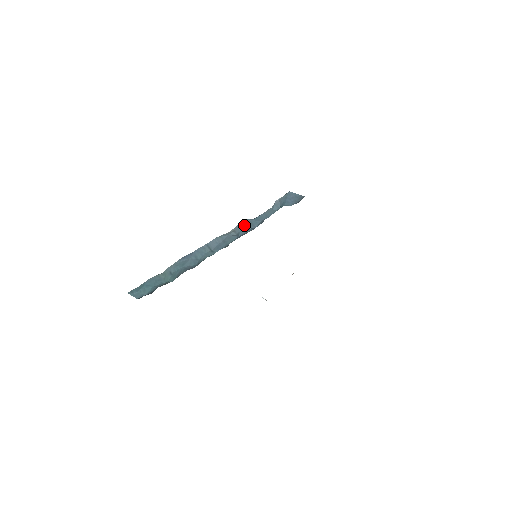
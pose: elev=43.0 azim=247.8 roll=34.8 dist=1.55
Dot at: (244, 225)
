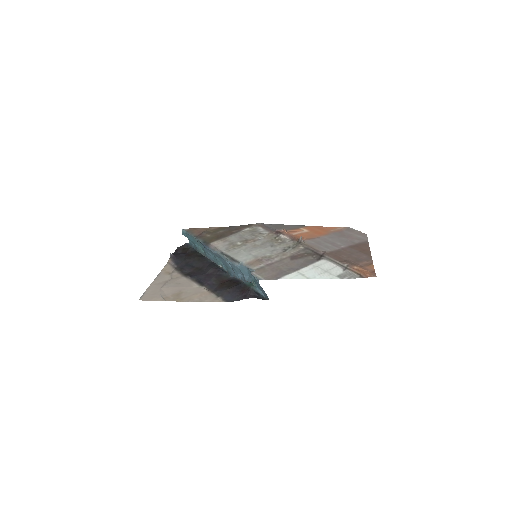
Dot at: (233, 268)
